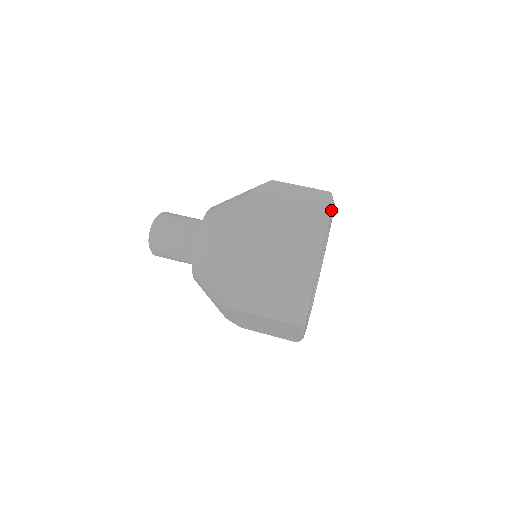
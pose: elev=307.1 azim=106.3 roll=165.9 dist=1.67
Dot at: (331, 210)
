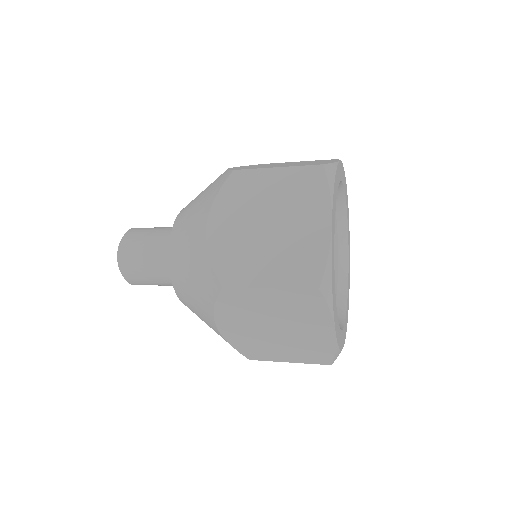
Dot at: occluded
